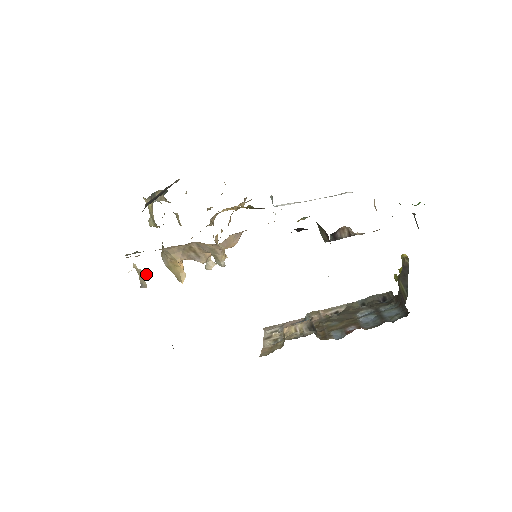
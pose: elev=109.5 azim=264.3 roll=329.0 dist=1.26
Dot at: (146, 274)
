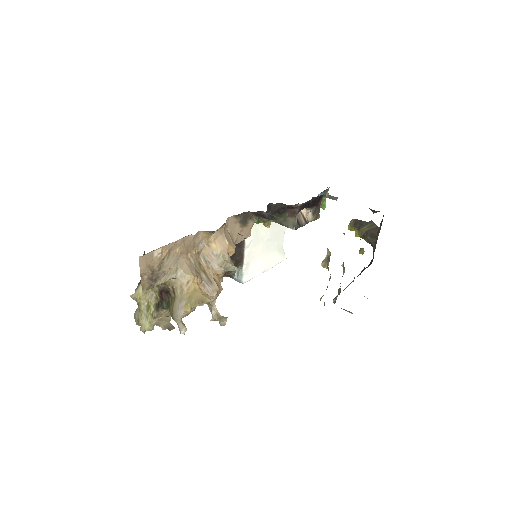
Dot at: (168, 316)
